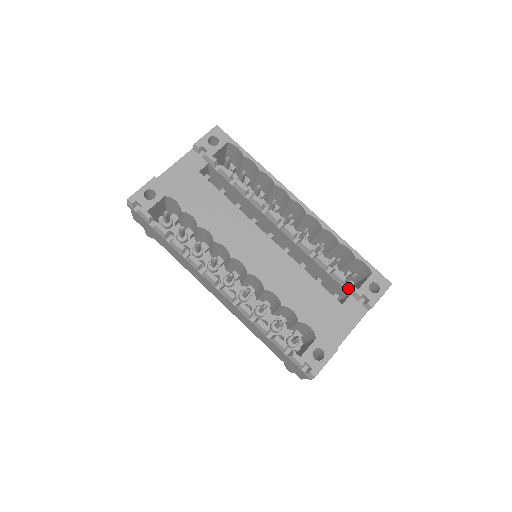
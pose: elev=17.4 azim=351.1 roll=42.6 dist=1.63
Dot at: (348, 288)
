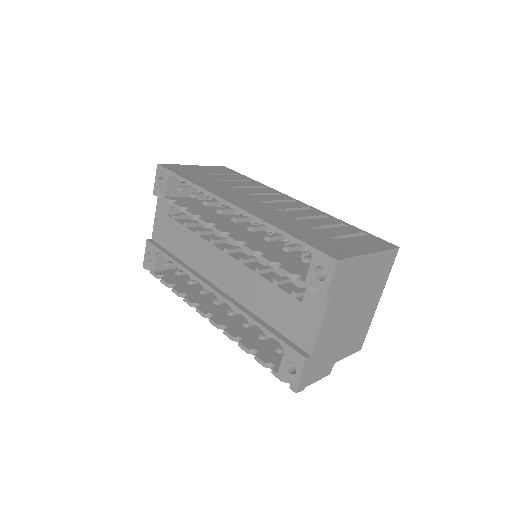
Dot at: (298, 283)
